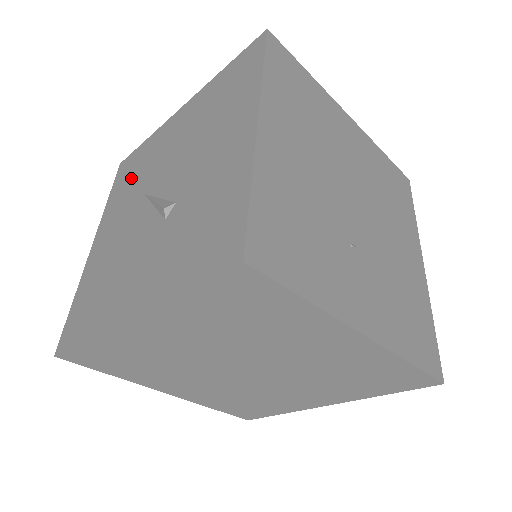
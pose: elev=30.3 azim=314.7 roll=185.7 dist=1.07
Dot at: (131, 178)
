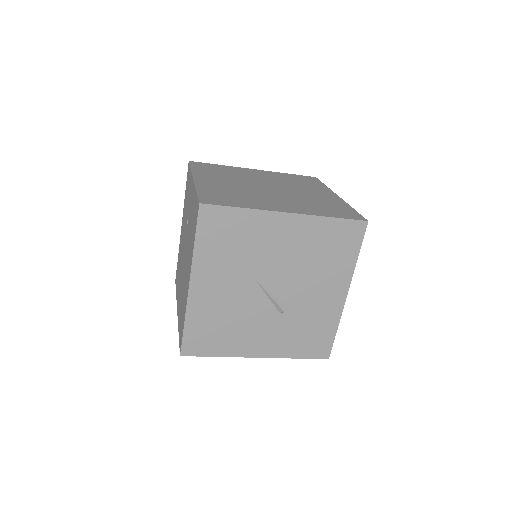
Dot at: (230, 245)
